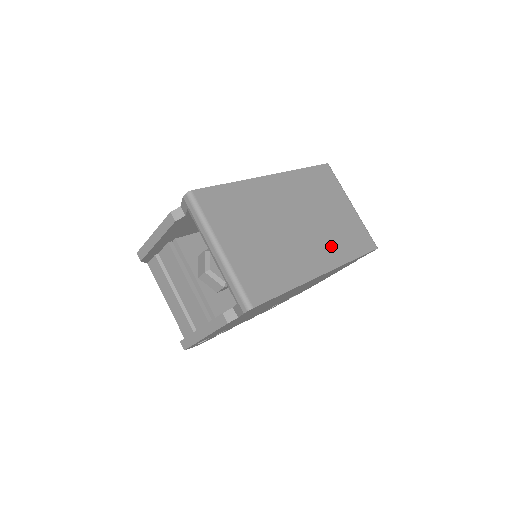
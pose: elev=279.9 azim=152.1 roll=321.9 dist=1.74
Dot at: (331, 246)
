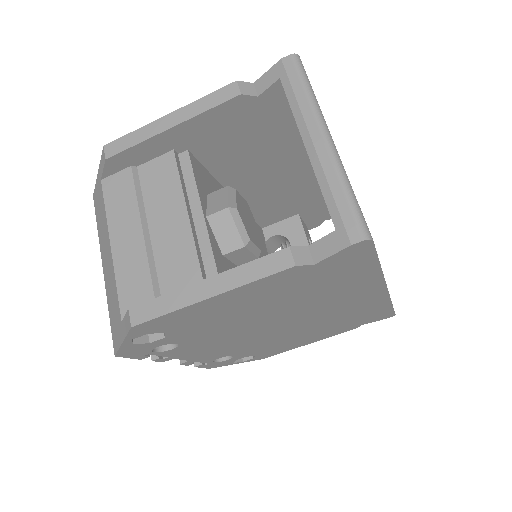
Dot at: occluded
